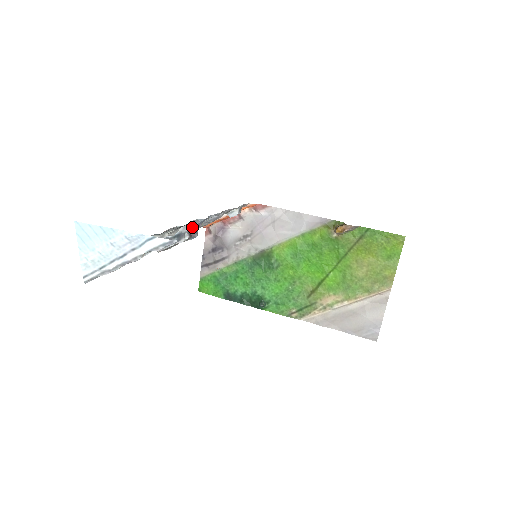
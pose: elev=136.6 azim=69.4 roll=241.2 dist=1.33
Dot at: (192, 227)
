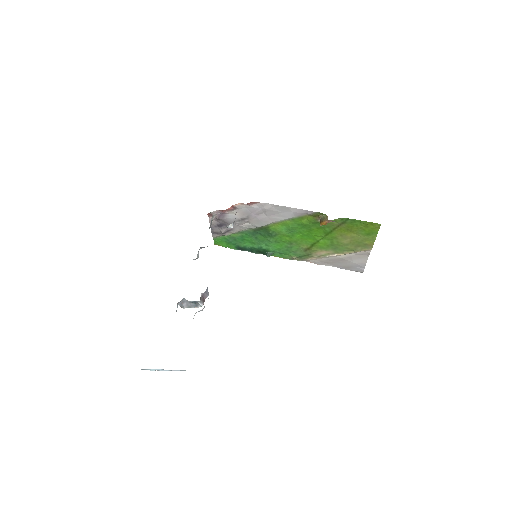
Dot at: (204, 307)
